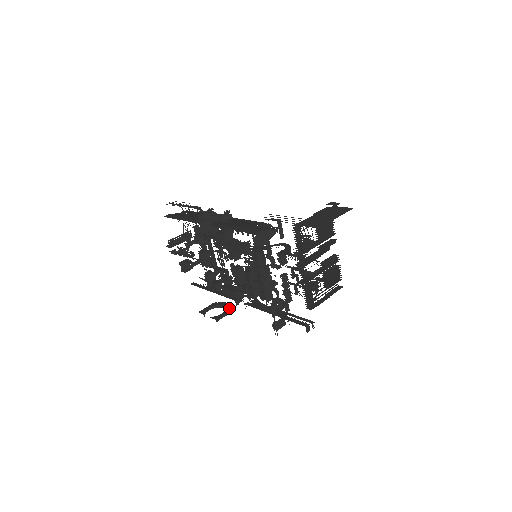
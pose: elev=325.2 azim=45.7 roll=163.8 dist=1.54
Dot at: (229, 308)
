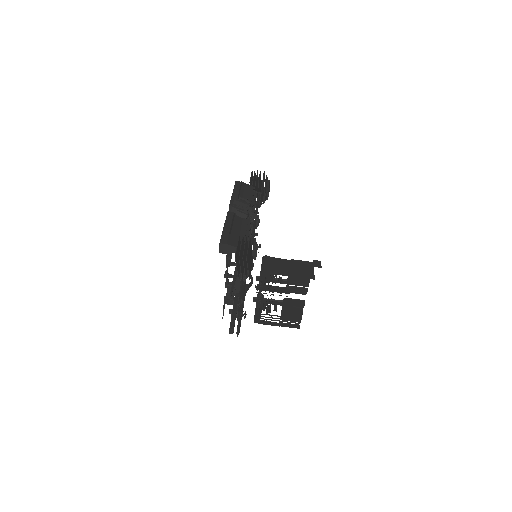
Dot at: occluded
